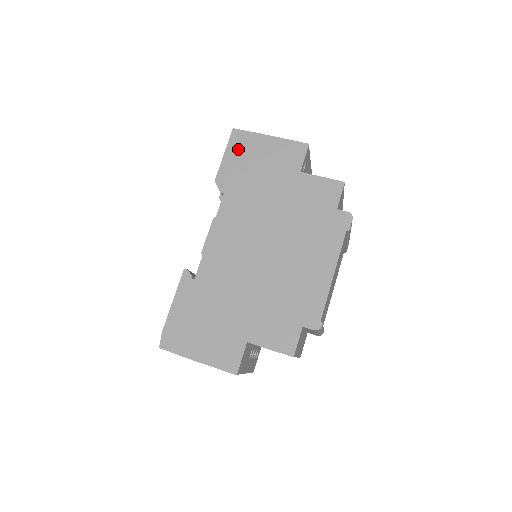
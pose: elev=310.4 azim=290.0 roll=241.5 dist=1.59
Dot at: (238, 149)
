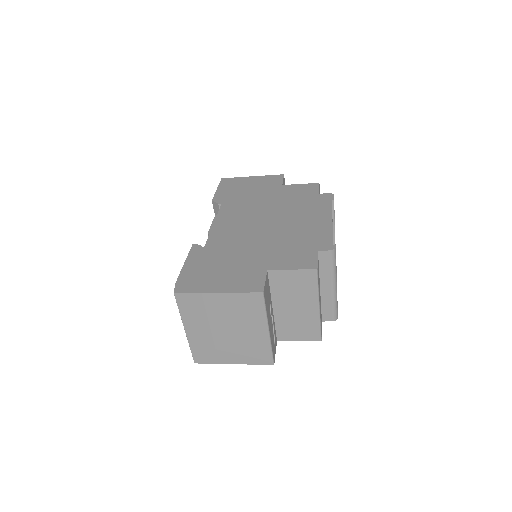
Dot at: (228, 185)
